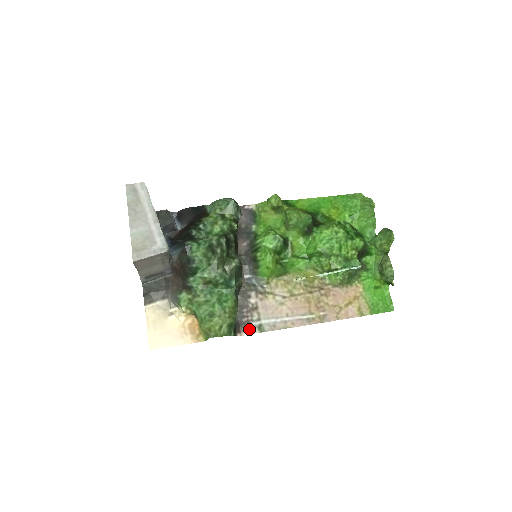
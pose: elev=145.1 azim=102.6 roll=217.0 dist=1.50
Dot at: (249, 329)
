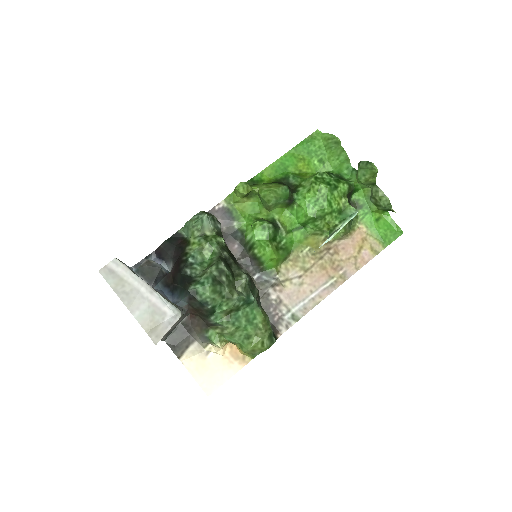
Dot at: (285, 325)
